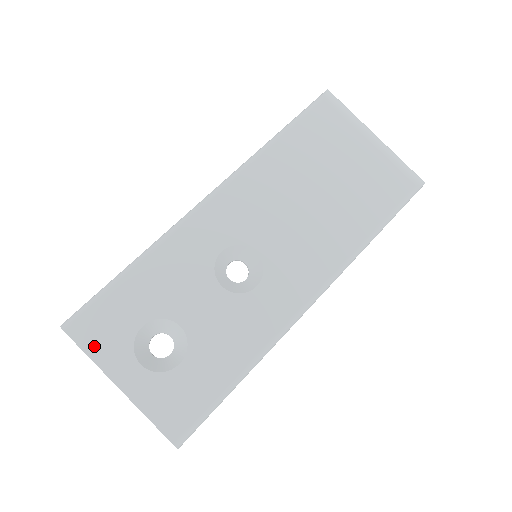
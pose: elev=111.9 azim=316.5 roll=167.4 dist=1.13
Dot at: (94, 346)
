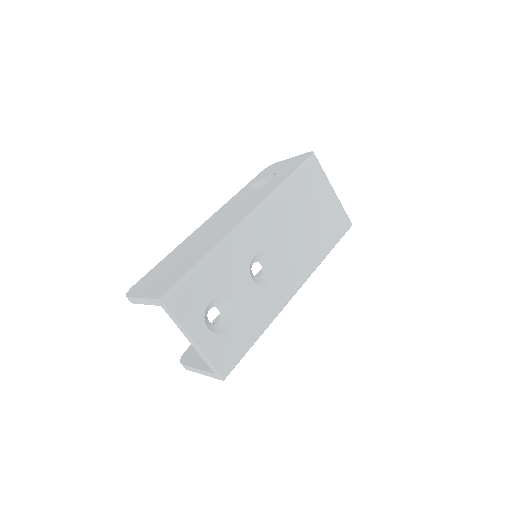
Dot at: (182, 315)
